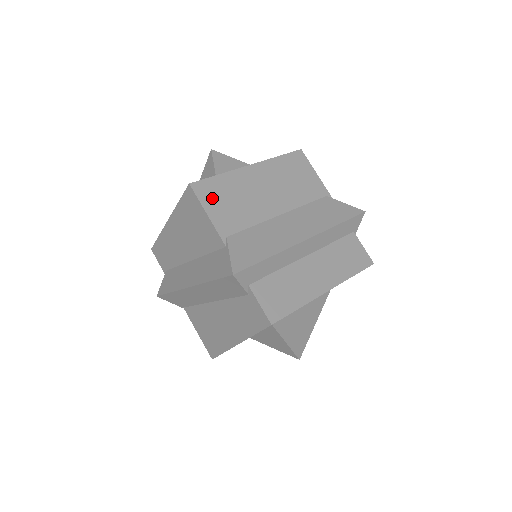
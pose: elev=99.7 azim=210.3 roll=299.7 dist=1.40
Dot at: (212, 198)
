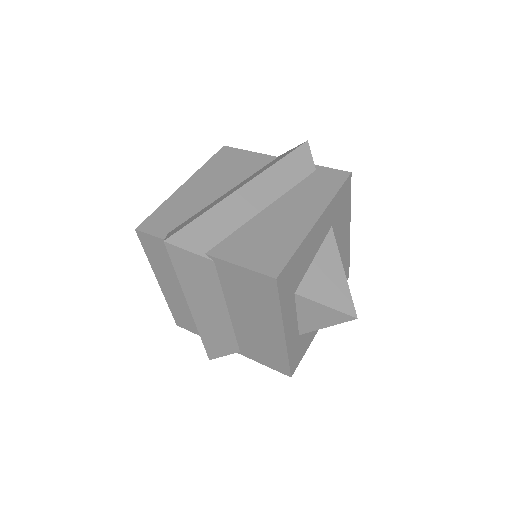
Dot at: occluded
